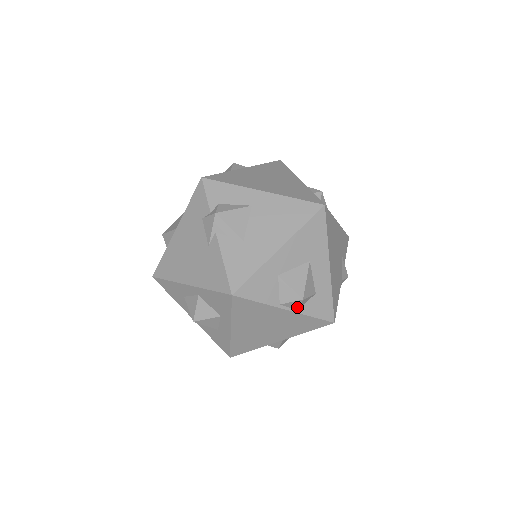
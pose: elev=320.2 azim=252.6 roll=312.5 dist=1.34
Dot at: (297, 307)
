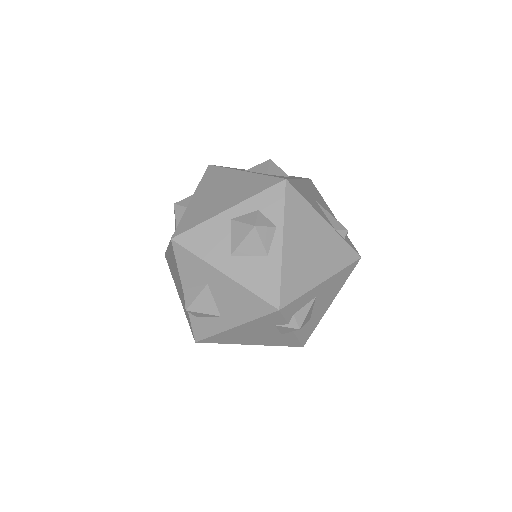
Dot at: occluded
